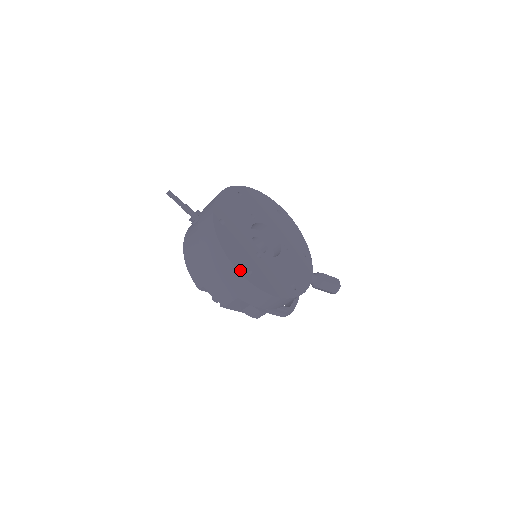
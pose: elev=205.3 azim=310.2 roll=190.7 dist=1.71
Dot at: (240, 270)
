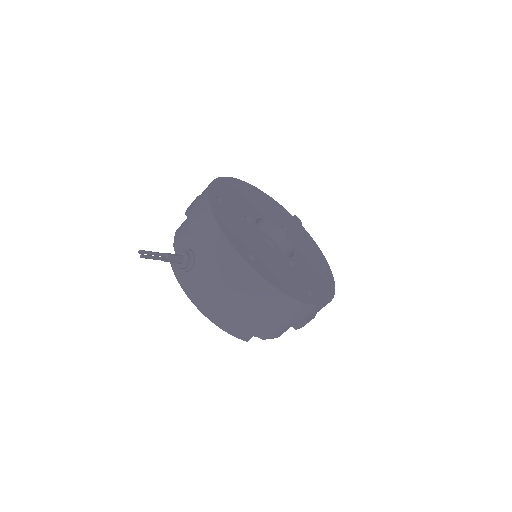
Dot at: (307, 301)
